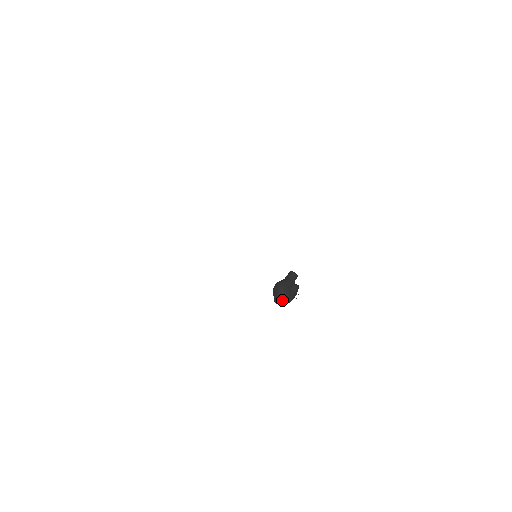
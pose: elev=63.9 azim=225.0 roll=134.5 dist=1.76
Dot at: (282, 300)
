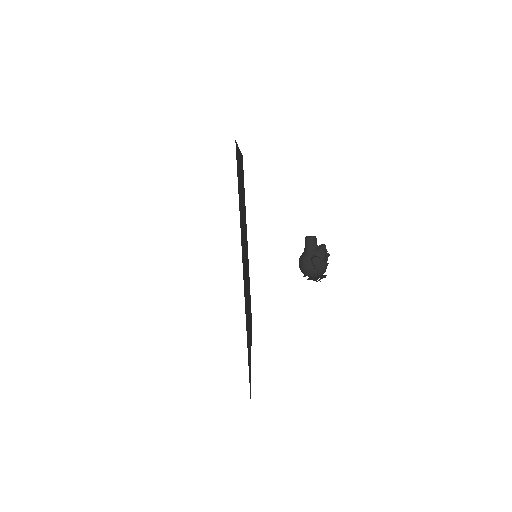
Dot at: (314, 277)
